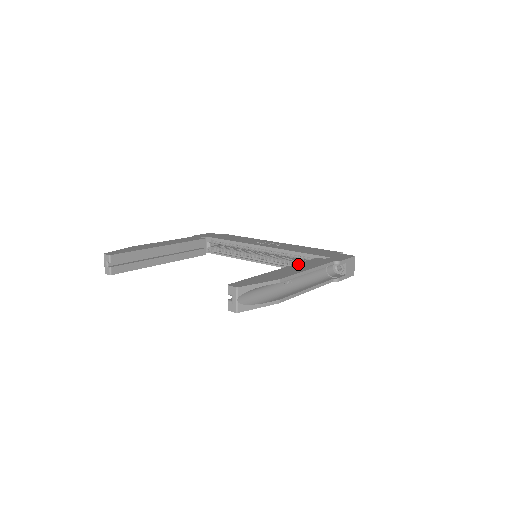
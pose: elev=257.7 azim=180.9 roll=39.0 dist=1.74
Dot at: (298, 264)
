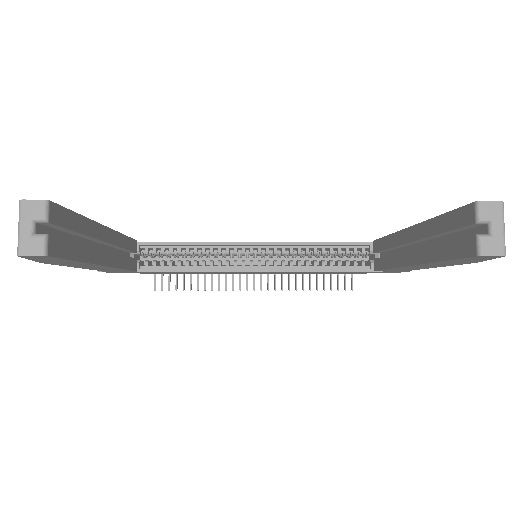
Dot at: occluded
